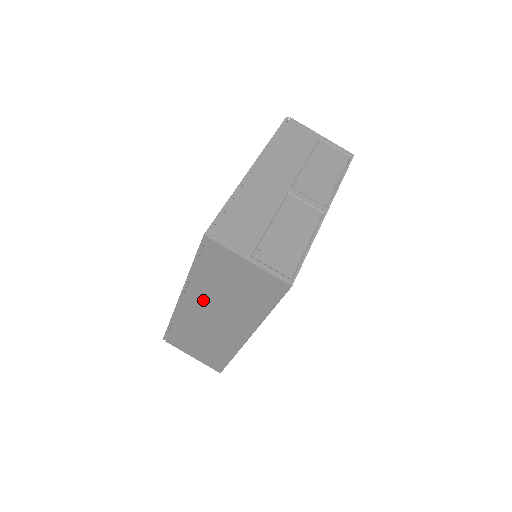
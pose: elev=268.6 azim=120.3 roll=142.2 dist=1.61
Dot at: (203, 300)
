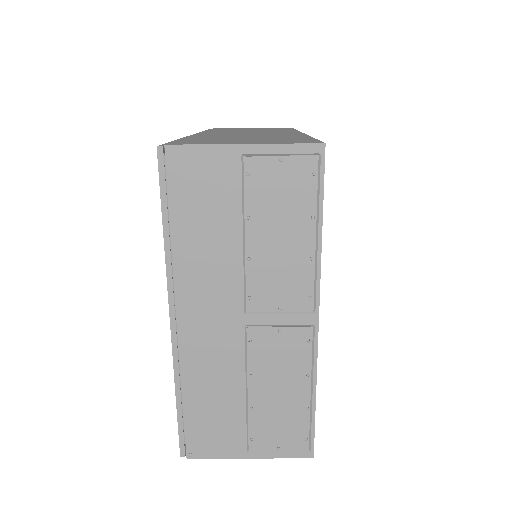
Dot at: occluded
